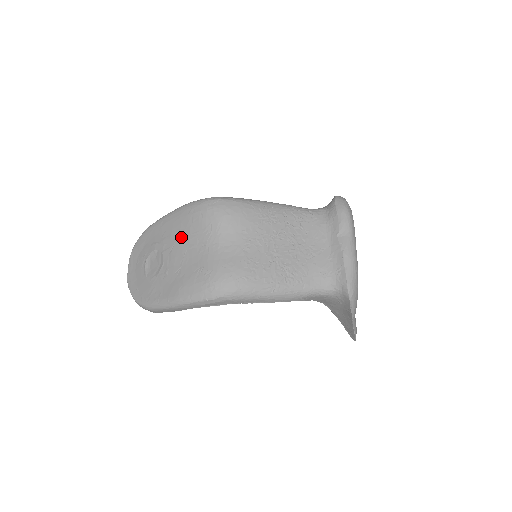
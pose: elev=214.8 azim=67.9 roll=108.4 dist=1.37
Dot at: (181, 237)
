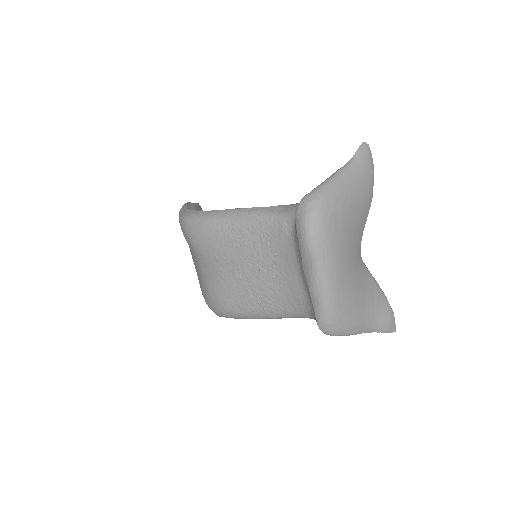
Dot at: occluded
